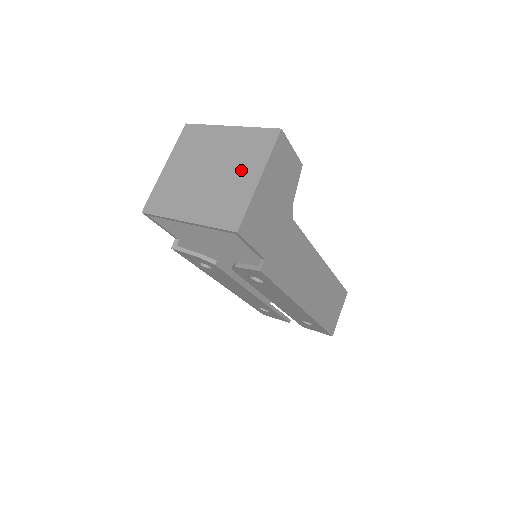
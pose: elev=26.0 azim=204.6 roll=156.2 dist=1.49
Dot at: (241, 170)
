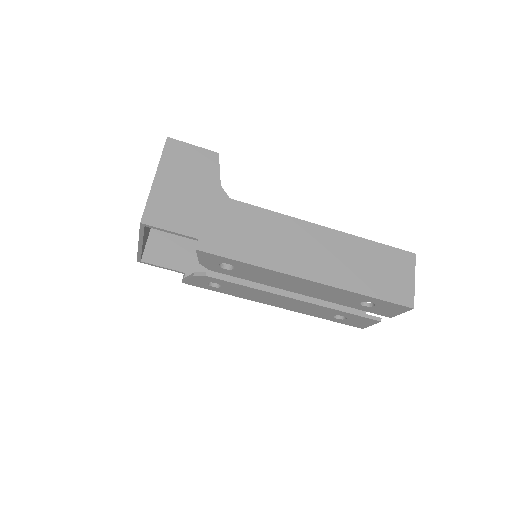
Dot at: occluded
